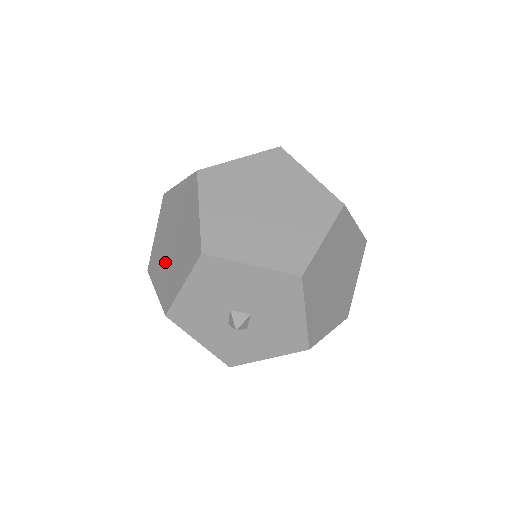
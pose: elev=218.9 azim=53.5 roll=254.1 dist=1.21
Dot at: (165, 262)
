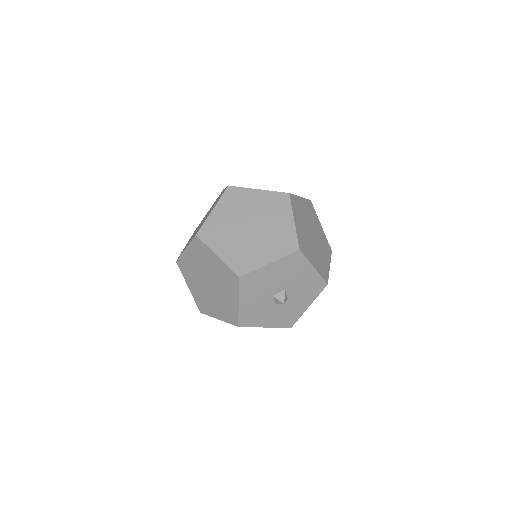
Dot at: (212, 299)
